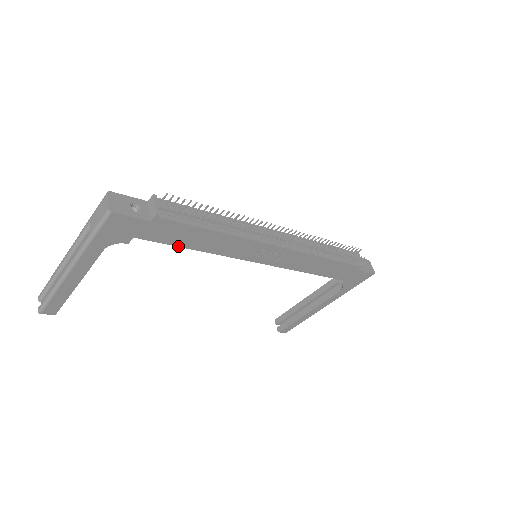
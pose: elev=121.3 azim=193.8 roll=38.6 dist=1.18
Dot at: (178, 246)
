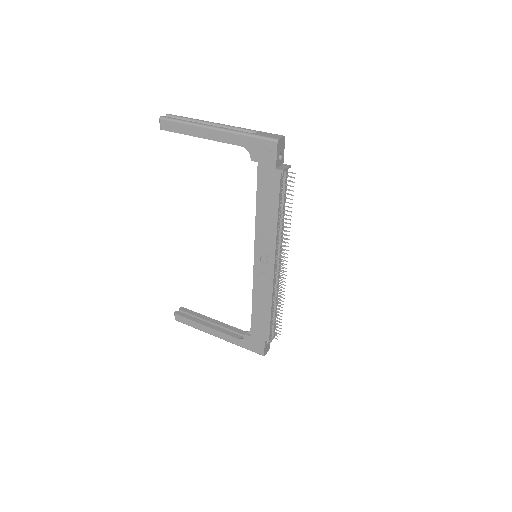
Dot at: (257, 195)
